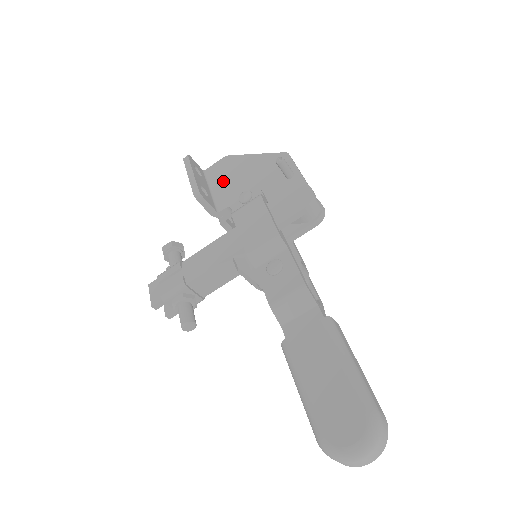
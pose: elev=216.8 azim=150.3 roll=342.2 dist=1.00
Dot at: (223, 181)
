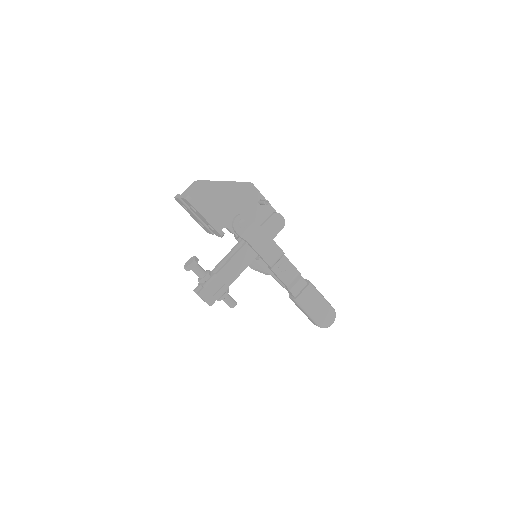
Dot at: (209, 205)
